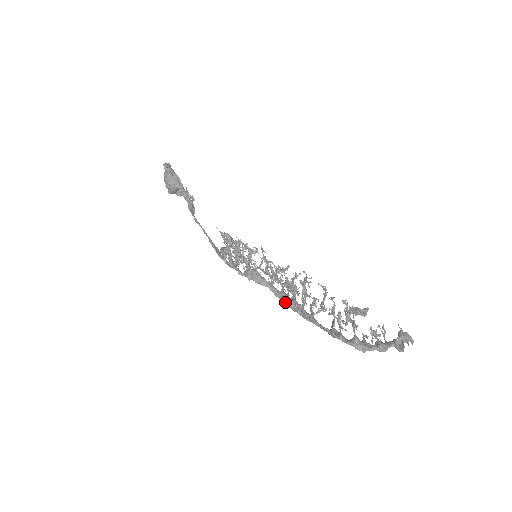
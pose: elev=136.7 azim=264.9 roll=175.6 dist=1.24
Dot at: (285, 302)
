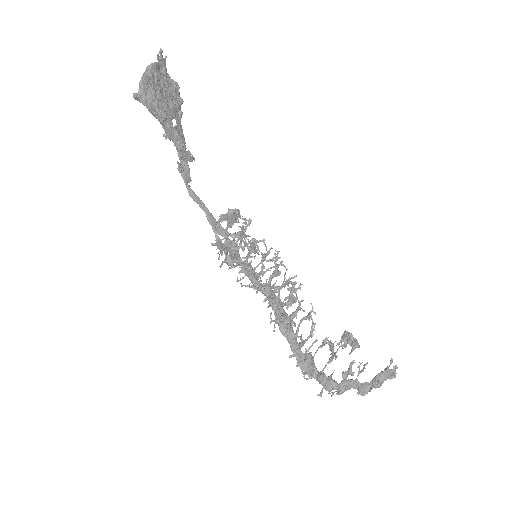
Dot at: (274, 314)
